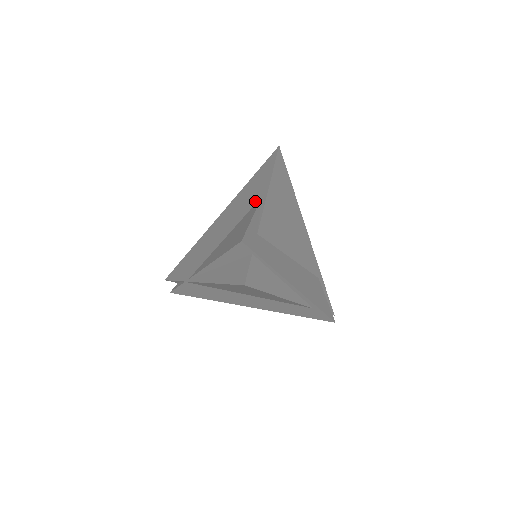
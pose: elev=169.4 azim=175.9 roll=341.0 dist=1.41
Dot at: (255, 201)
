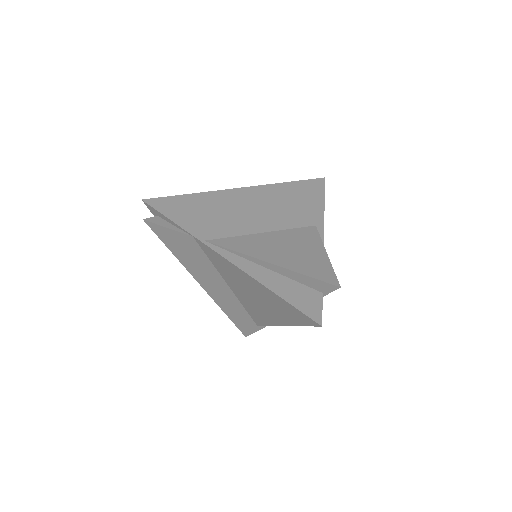
Dot at: (307, 222)
